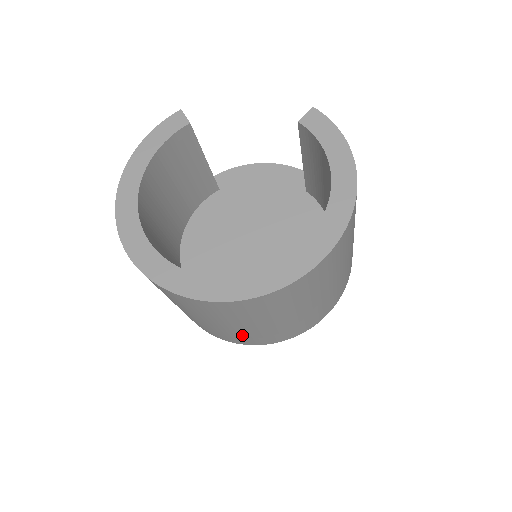
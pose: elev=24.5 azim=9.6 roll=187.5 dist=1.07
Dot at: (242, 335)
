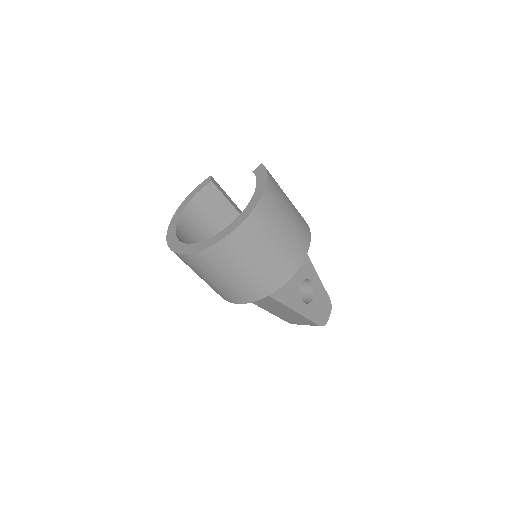
Dot at: (226, 291)
